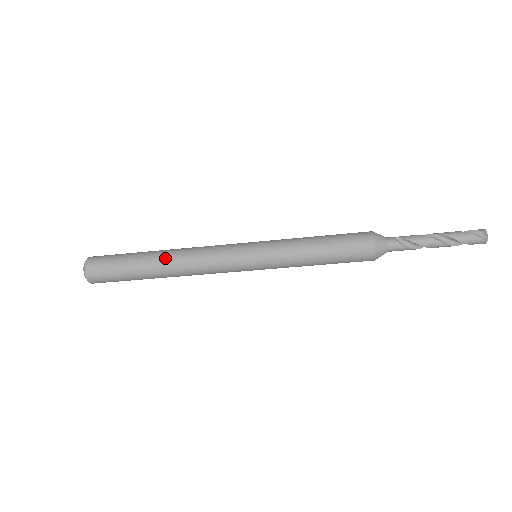
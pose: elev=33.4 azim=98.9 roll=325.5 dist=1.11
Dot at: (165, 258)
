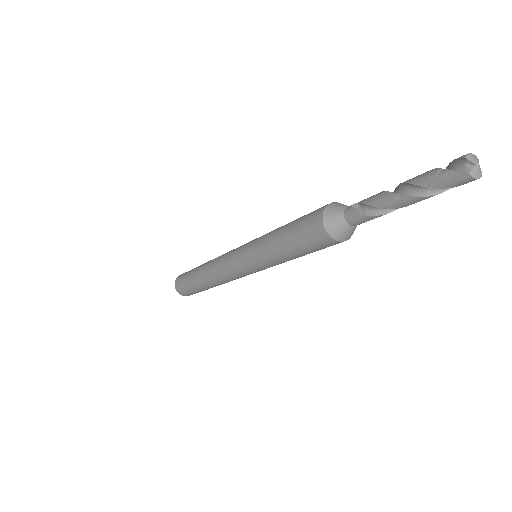
Dot at: (203, 268)
